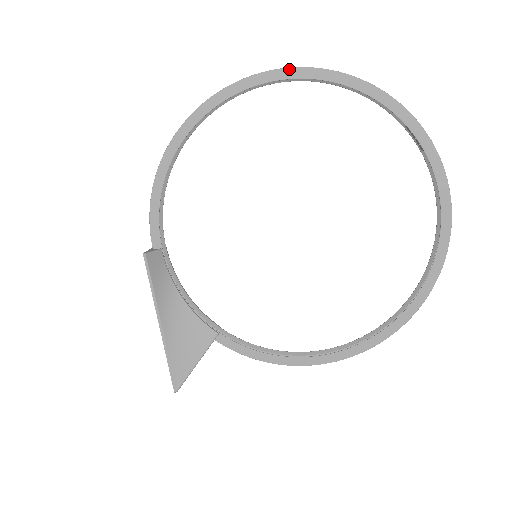
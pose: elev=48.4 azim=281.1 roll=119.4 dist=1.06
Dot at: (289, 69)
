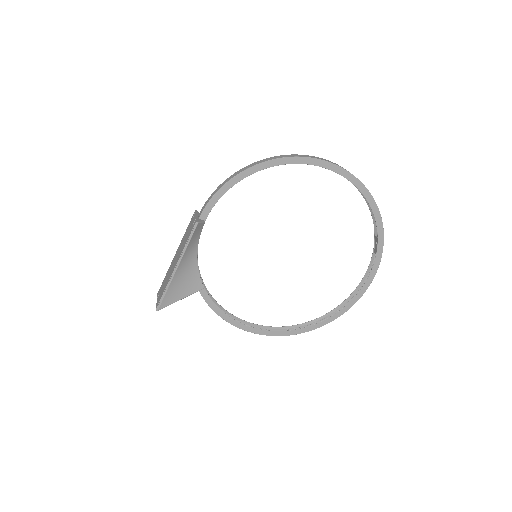
Dot at: (348, 172)
